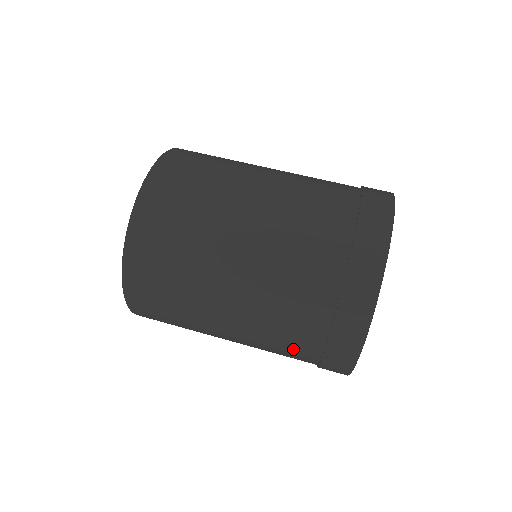
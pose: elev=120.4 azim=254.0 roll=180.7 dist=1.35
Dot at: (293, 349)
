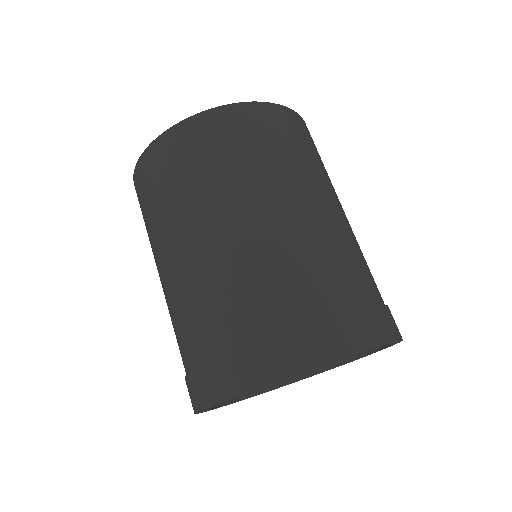
Dot at: occluded
